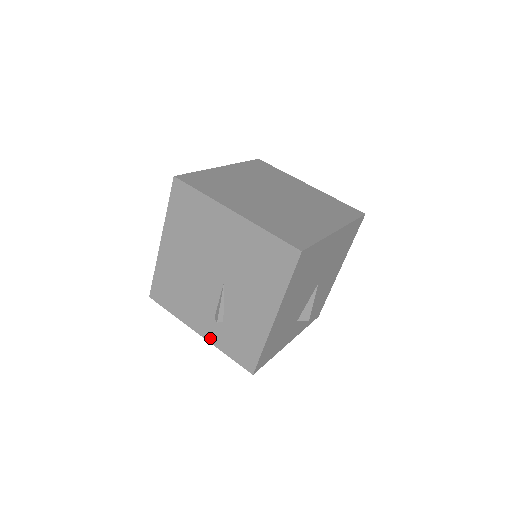
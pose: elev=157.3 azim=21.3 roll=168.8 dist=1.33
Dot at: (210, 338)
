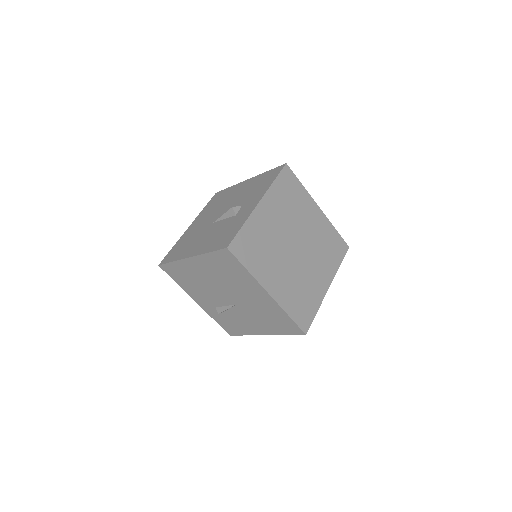
Dot at: (206, 309)
